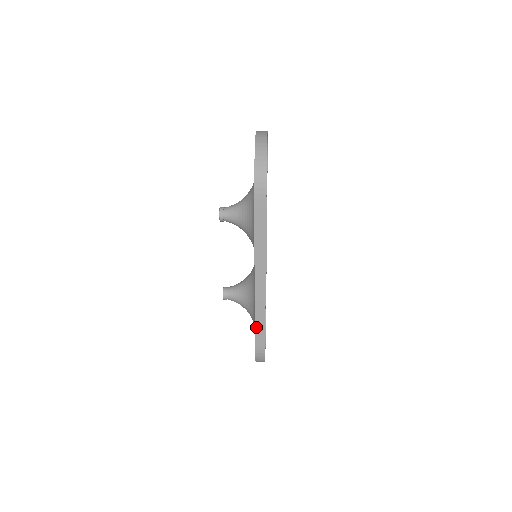
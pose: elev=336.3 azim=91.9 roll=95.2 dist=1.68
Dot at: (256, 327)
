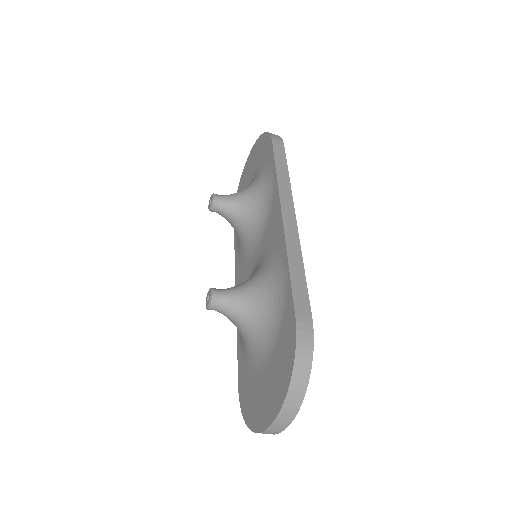
Dot at: (292, 278)
